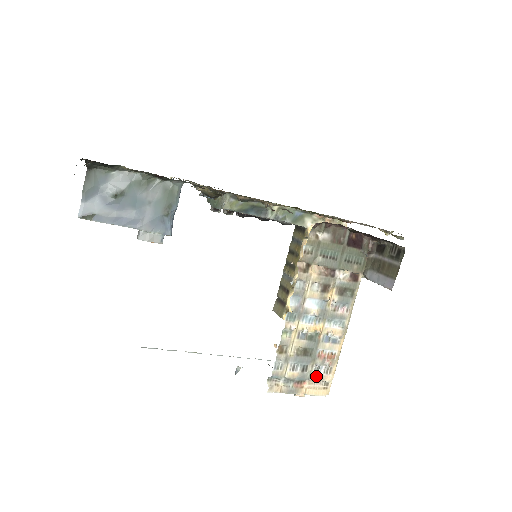
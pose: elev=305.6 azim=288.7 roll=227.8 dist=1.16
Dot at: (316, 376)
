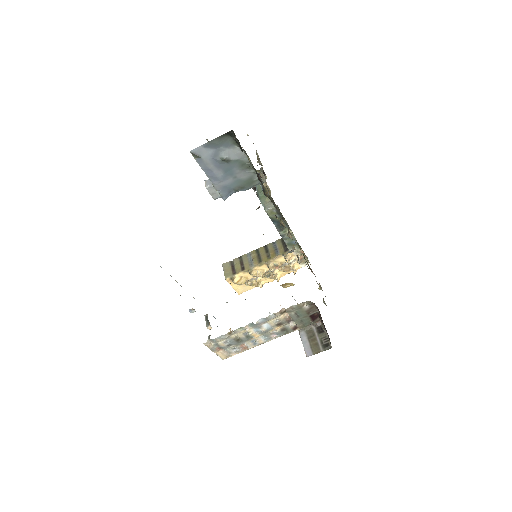
Dot at: (230, 351)
